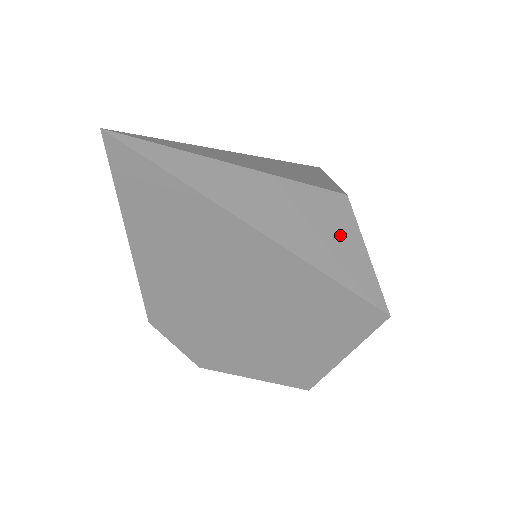
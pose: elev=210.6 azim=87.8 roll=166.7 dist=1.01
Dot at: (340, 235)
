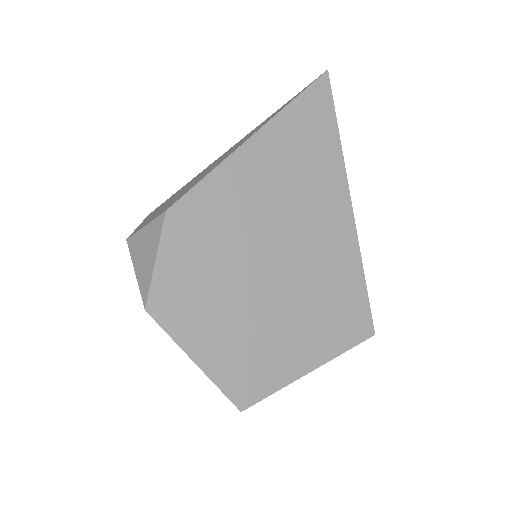
Dot at: occluded
